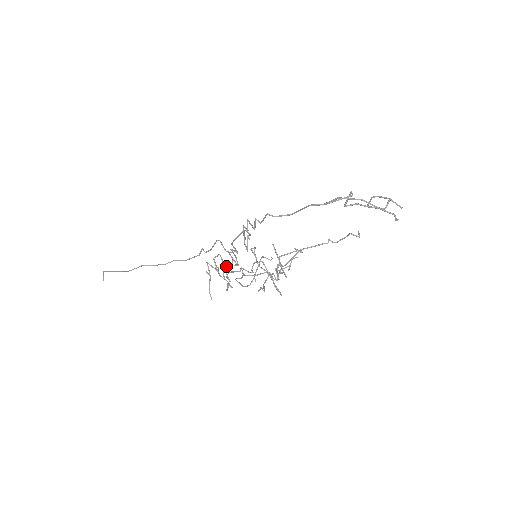
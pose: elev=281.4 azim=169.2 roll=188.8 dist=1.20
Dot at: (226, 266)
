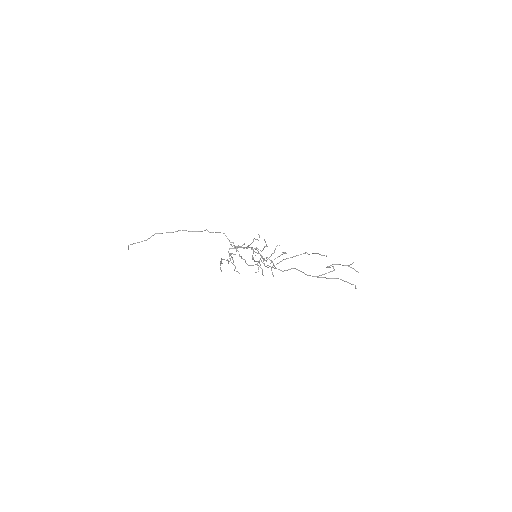
Dot at: occluded
